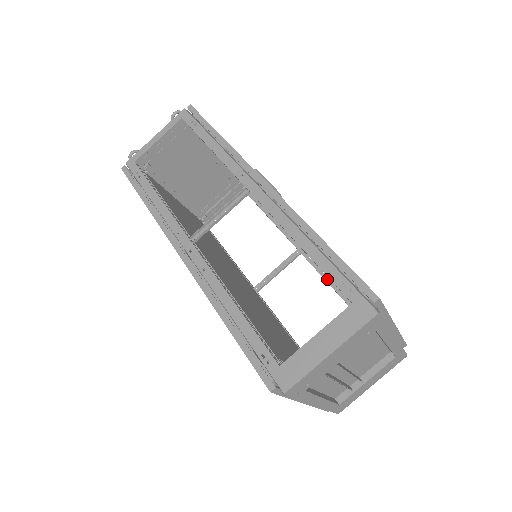
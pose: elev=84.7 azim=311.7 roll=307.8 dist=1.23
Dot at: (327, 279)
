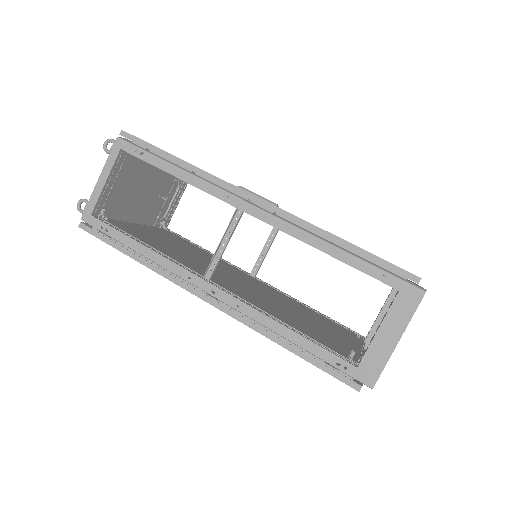
Dot at: occluded
